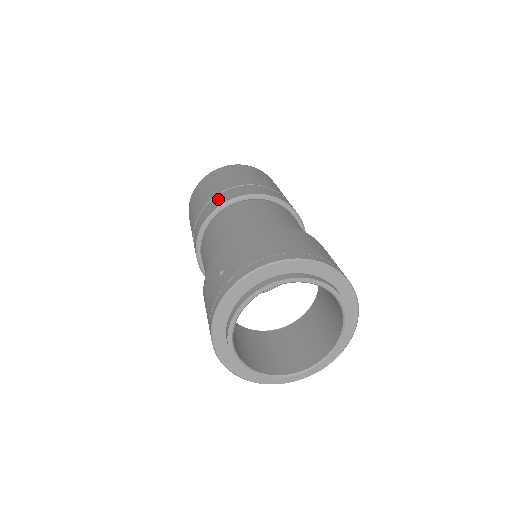
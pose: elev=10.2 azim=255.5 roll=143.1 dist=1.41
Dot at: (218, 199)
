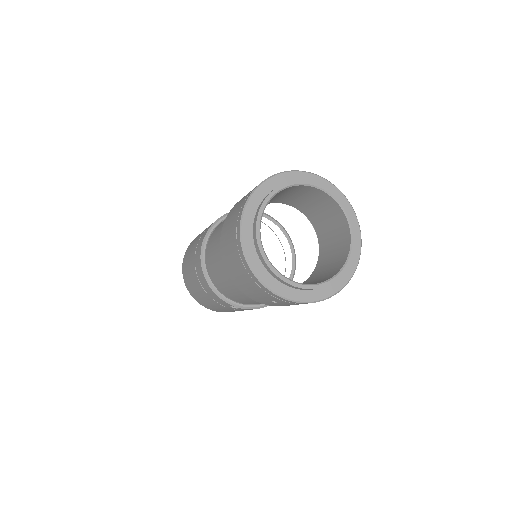
Dot at: occluded
